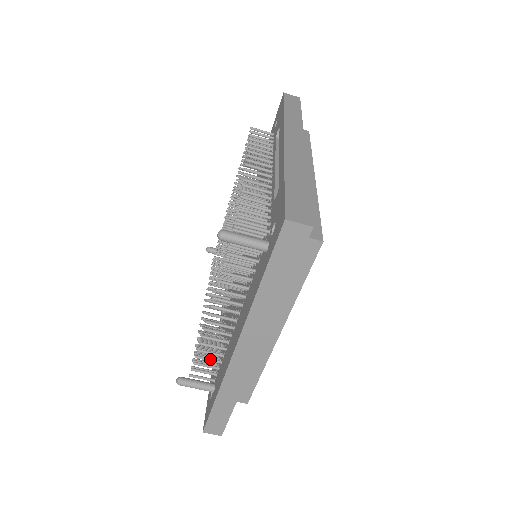
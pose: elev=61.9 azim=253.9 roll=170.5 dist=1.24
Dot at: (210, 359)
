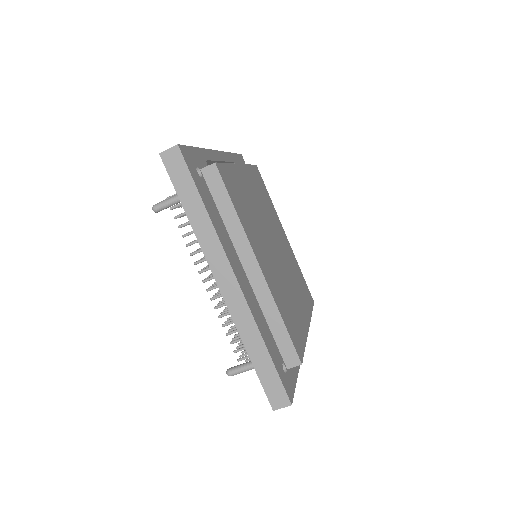
Dot at: occluded
